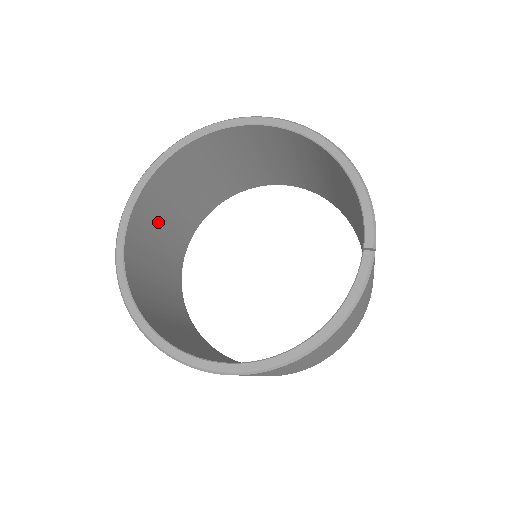
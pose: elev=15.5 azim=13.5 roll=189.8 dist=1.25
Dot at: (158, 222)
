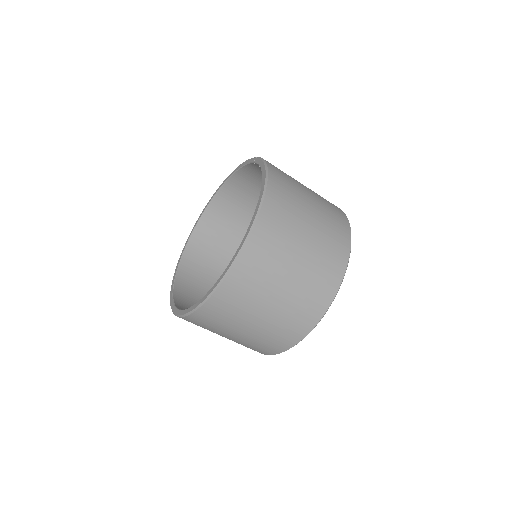
Dot at: occluded
